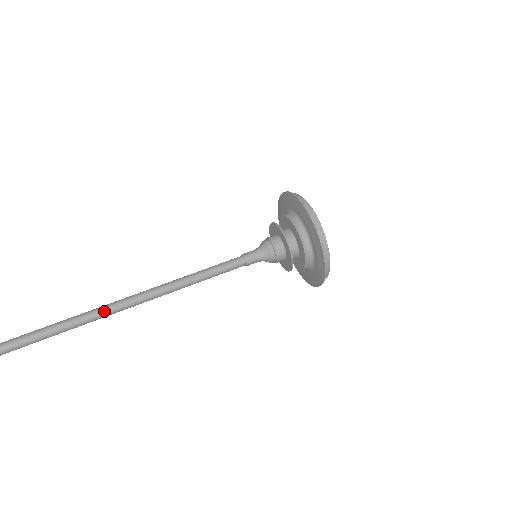
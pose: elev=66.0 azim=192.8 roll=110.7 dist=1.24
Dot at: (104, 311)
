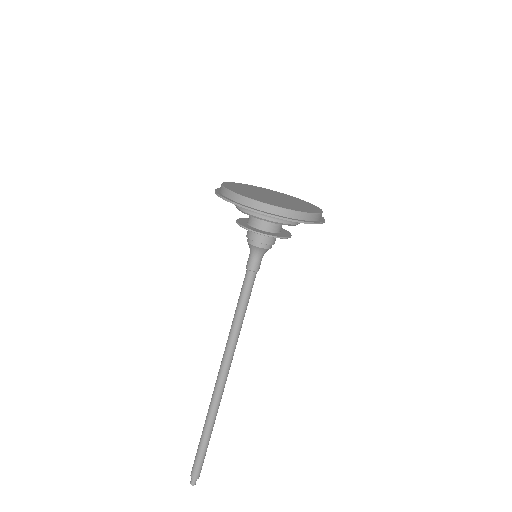
Dot at: (215, 395)
